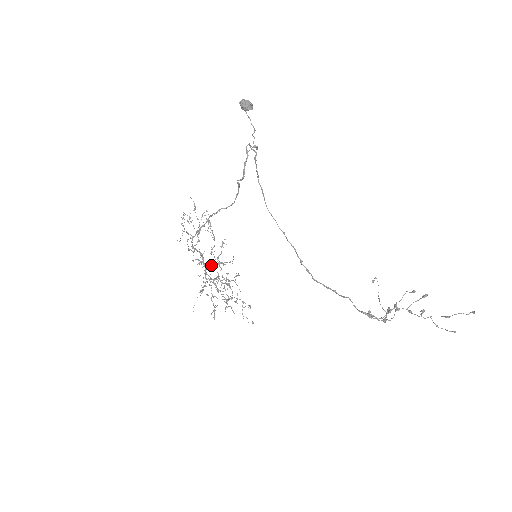
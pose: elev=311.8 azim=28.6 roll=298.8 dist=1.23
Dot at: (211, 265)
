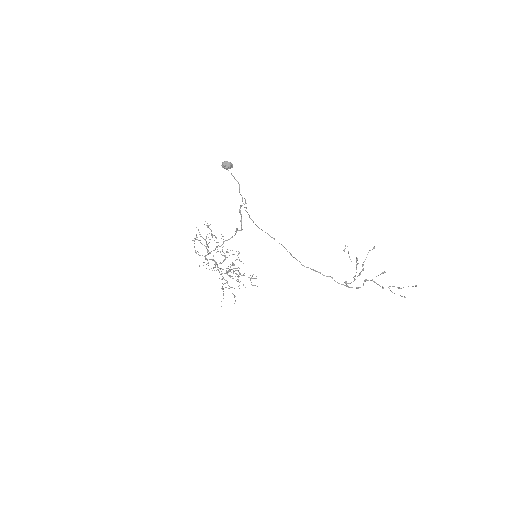
Dot at: (221, 263)
